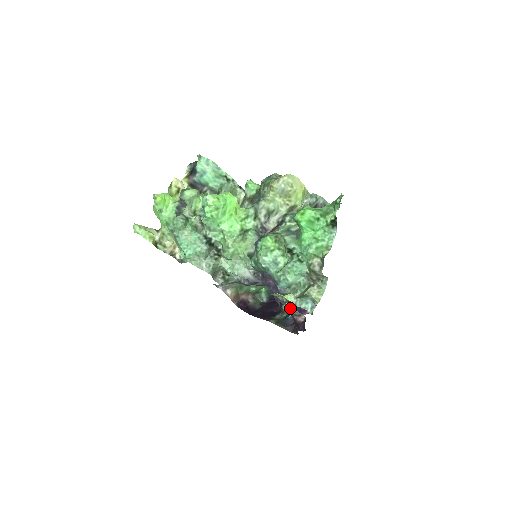
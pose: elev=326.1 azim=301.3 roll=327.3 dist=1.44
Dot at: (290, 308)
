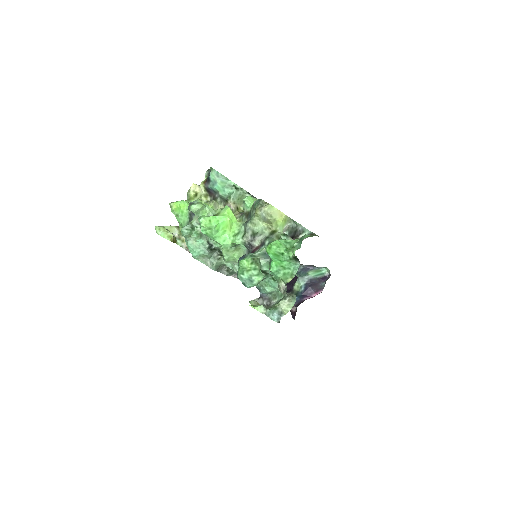
Dot at: (298, 290)
